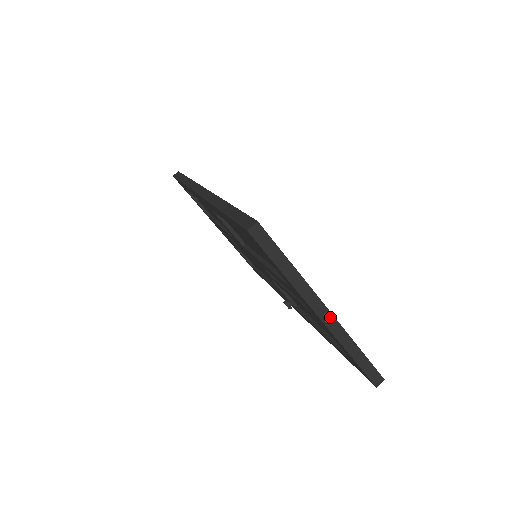
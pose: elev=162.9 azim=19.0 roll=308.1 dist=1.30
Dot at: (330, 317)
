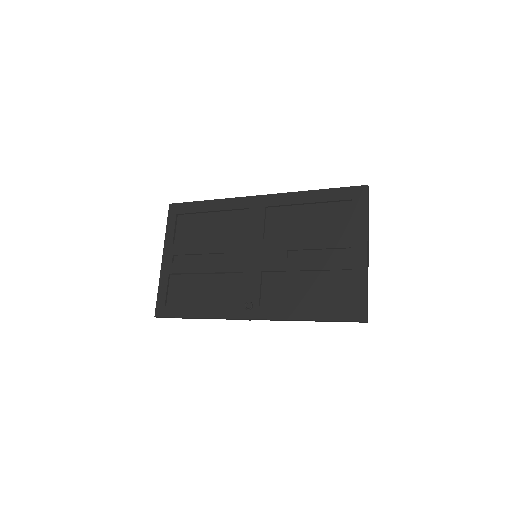
Dot at: (368, 256)
